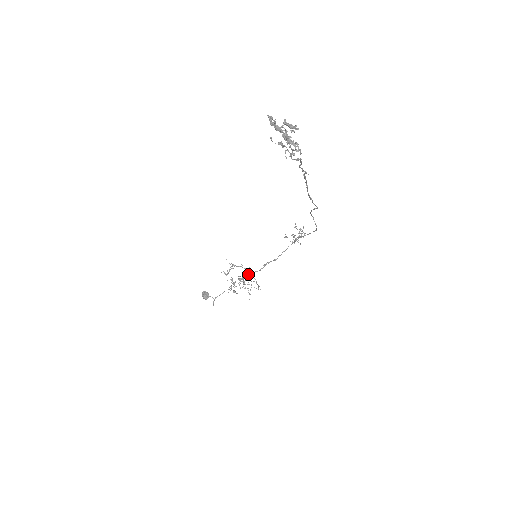
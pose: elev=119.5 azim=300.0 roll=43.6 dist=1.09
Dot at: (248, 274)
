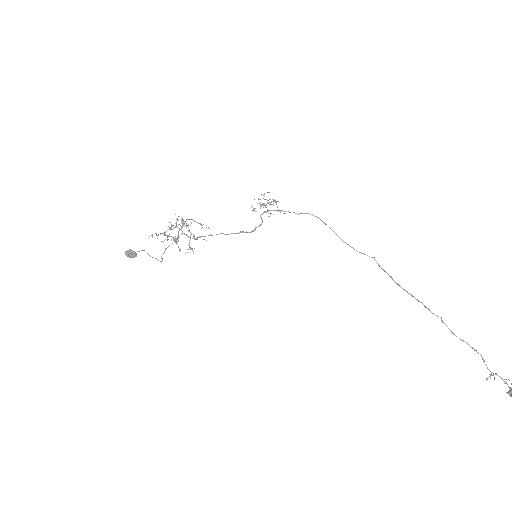
Dot at: occluded
